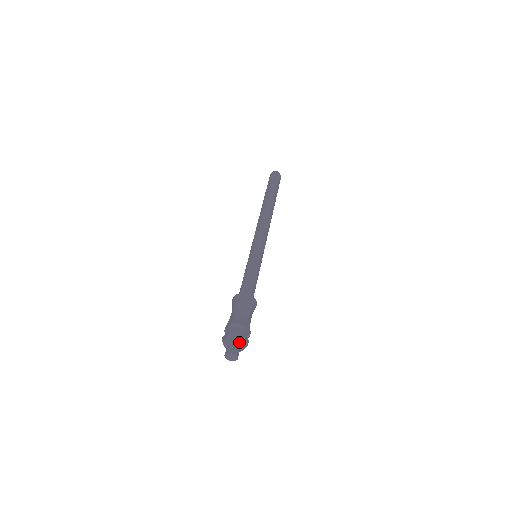
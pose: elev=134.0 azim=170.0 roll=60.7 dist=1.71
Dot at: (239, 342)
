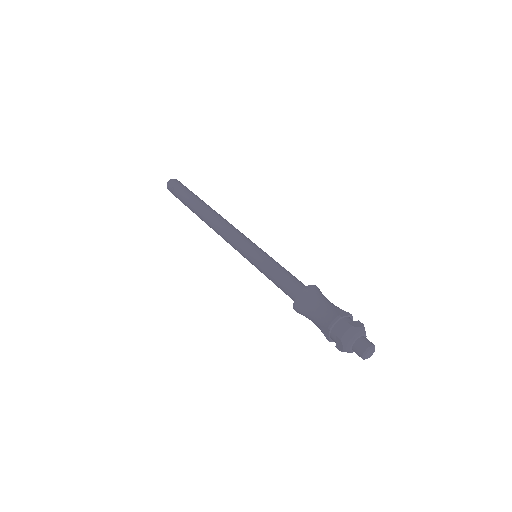
Dot at: (357, 333)
